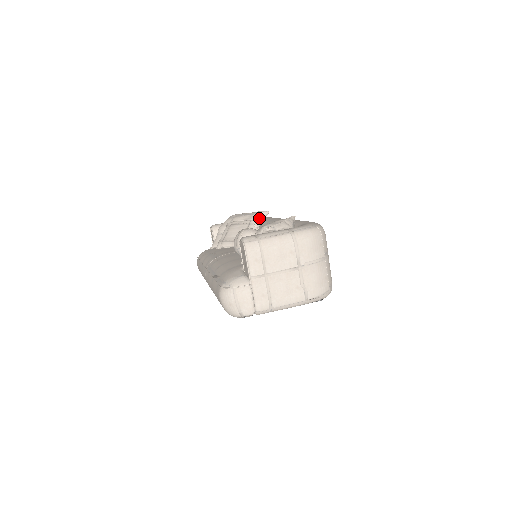
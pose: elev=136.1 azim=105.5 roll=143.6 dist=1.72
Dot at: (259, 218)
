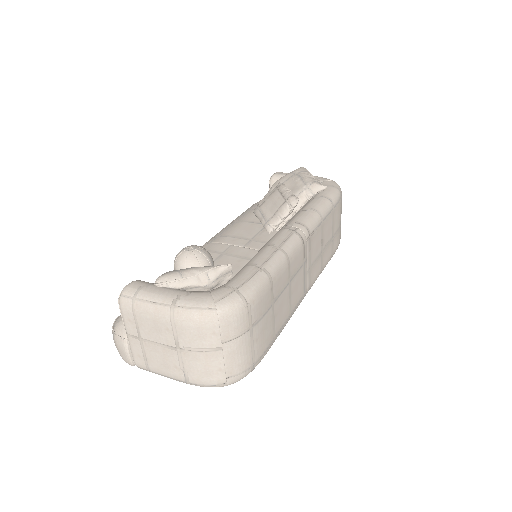
Dot at: (298, 198)
